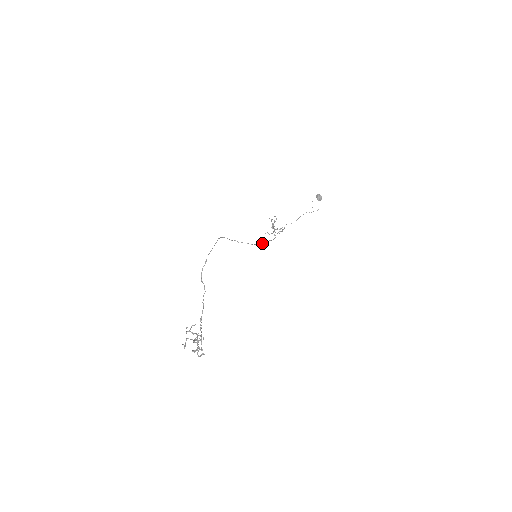
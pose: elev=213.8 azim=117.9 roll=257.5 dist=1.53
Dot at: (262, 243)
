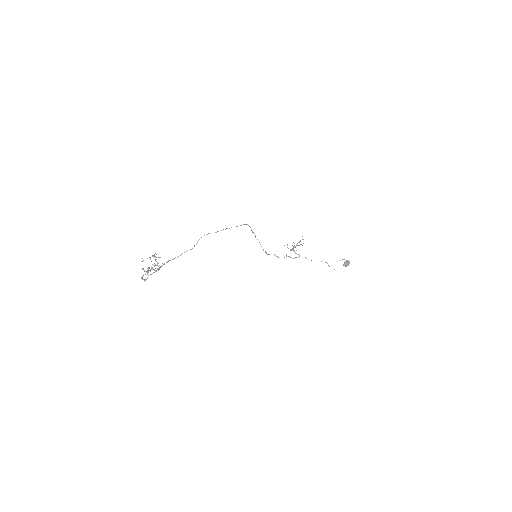
Dot at: (269, 254)
